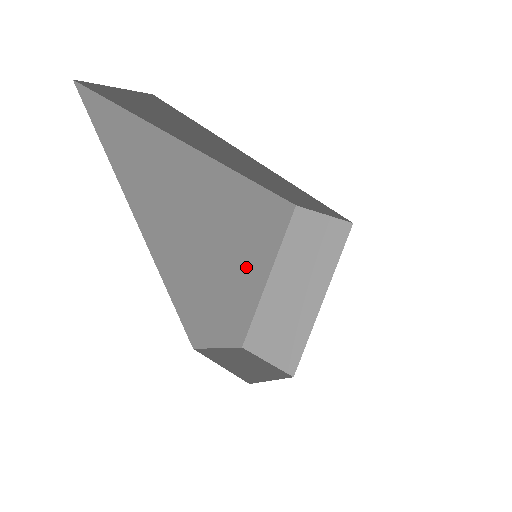
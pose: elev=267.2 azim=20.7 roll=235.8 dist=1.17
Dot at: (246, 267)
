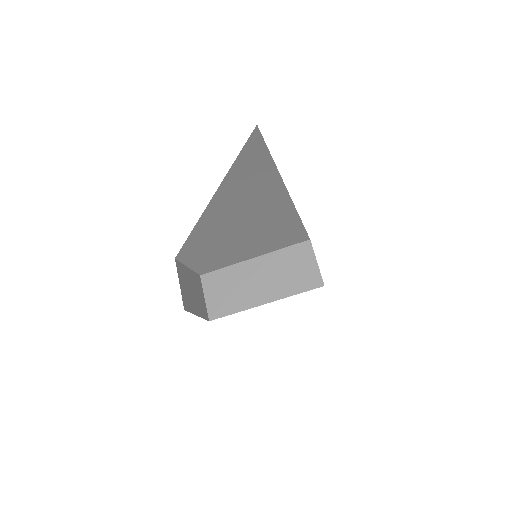
Dot at: (247, 246)
